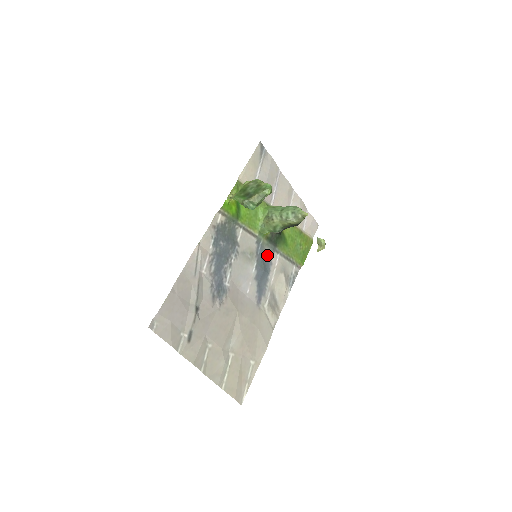
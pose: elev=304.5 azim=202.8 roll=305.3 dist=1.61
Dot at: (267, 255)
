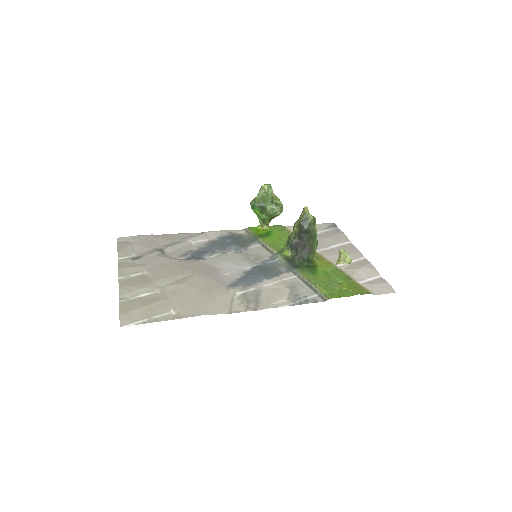
Dot at: (278, 270)
